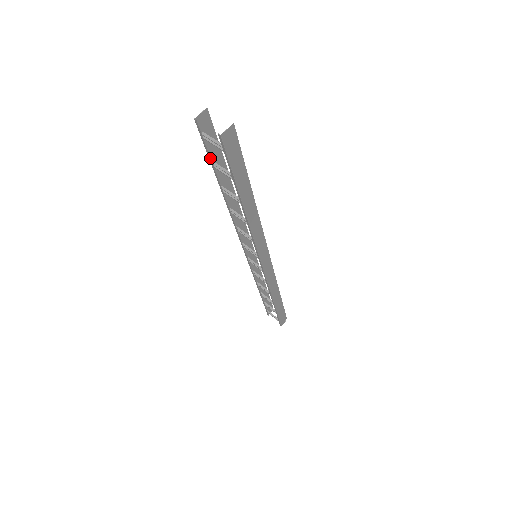
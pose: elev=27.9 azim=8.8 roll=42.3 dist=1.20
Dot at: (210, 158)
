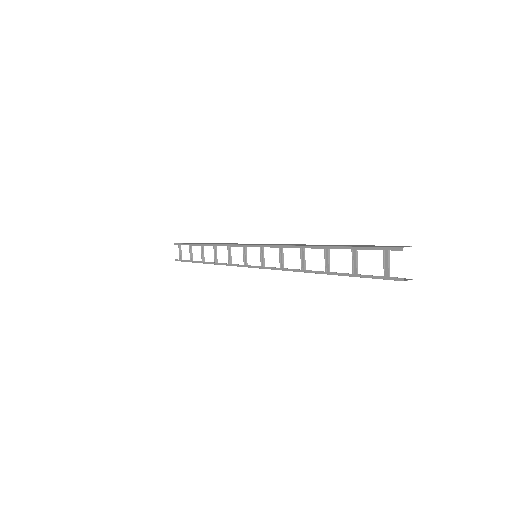
Dot at: (362, 249)
